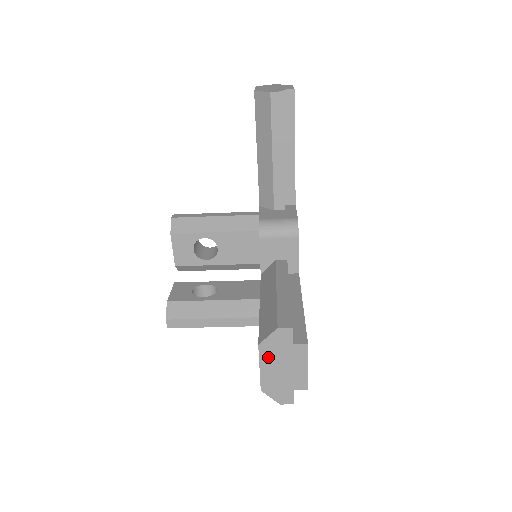
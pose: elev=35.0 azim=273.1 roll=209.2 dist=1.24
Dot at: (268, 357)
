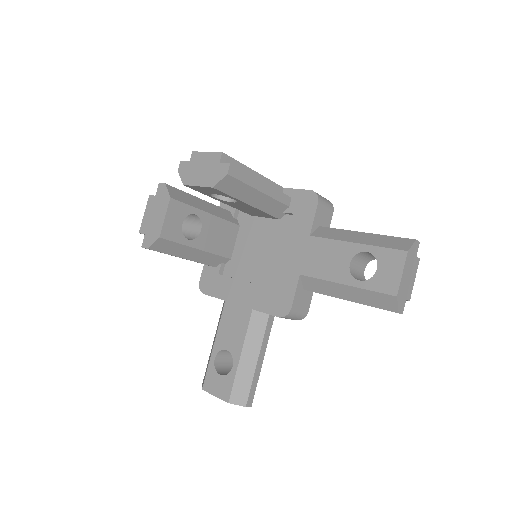
Dot at: occluded
